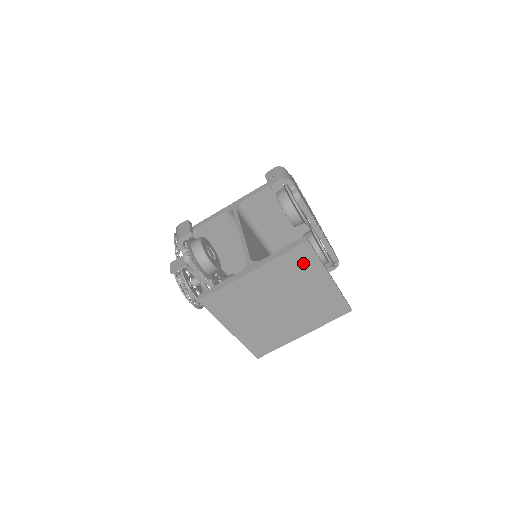
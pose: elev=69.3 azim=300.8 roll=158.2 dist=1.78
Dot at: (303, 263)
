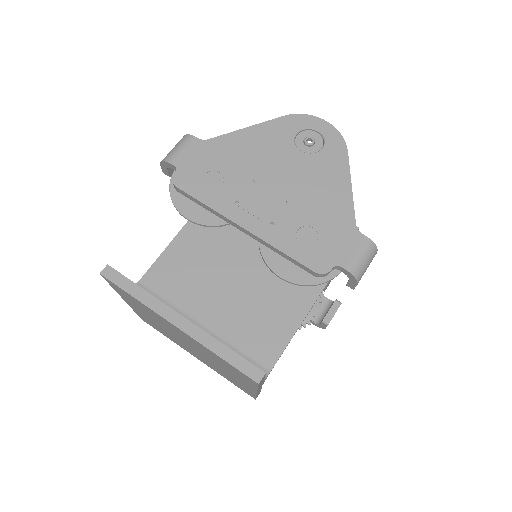
Dot at: occluded
